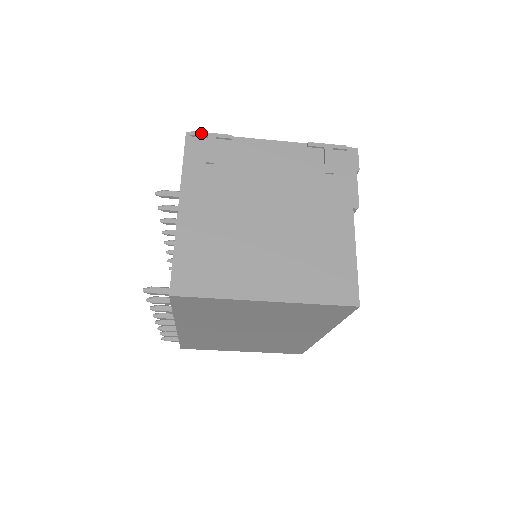
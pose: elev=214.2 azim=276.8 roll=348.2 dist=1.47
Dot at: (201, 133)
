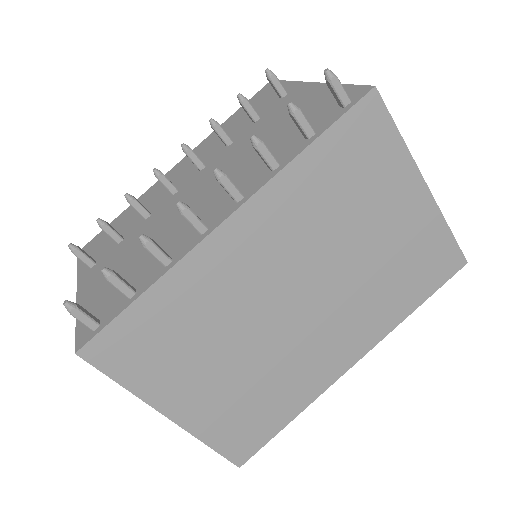
Dot at: occluded
